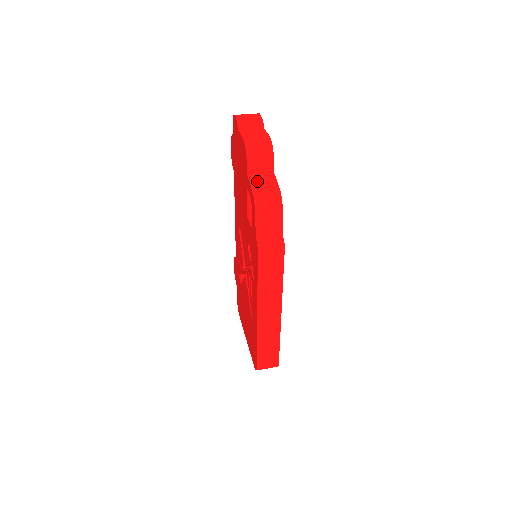
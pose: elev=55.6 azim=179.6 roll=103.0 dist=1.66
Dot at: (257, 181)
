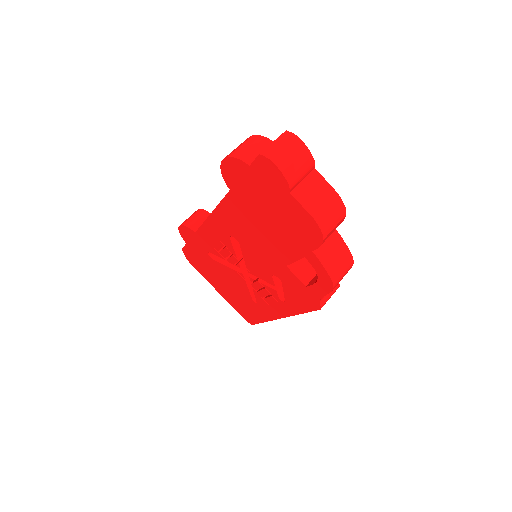
Dot at: (328, 257)
